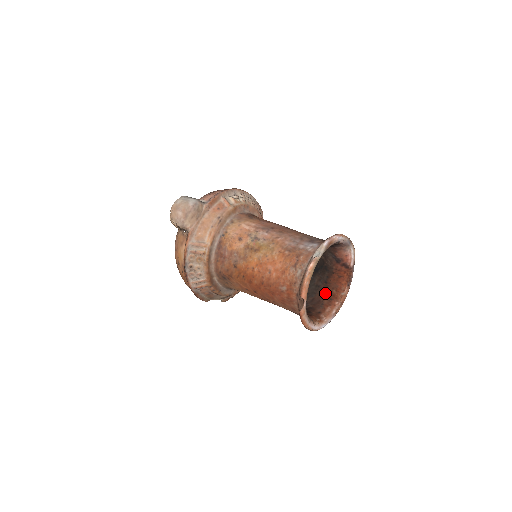
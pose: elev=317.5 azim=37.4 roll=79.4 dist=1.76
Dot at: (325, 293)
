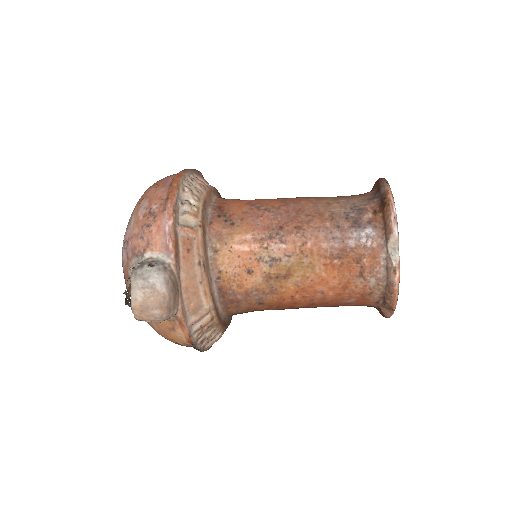
Dot at: occluded
